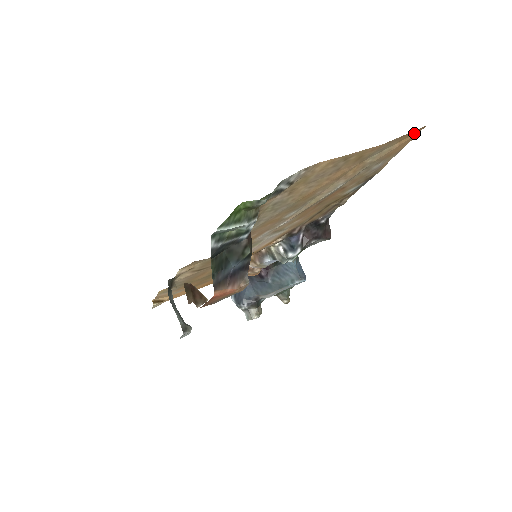
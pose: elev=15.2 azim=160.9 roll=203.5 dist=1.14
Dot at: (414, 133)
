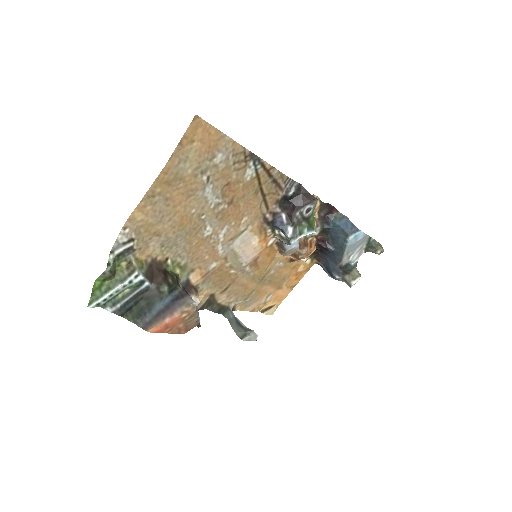
Dot at: (197, 126)
